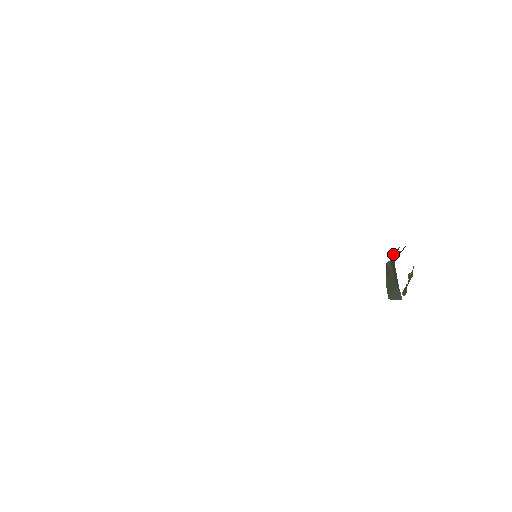
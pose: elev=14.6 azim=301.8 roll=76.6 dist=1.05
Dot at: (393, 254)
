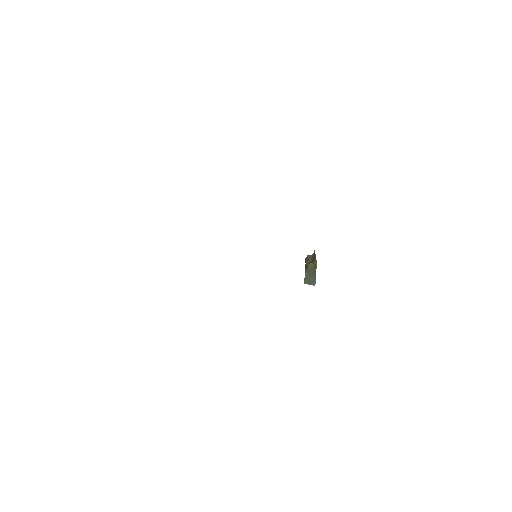
Dot at: (312, 258)
